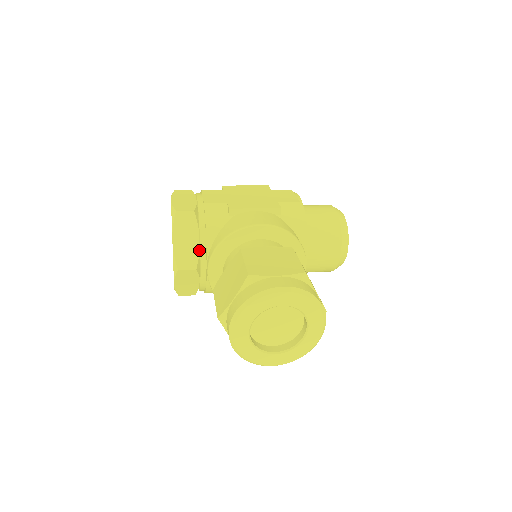
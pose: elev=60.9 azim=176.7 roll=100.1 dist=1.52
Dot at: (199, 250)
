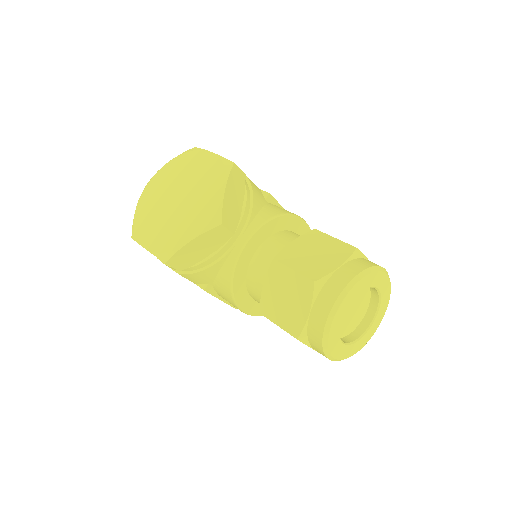
Dot at: (240, 216)
